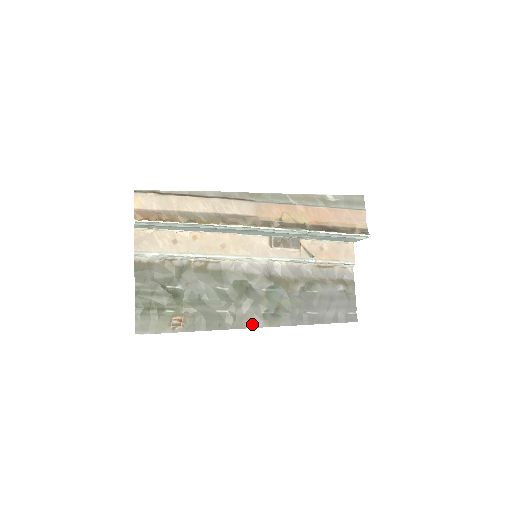
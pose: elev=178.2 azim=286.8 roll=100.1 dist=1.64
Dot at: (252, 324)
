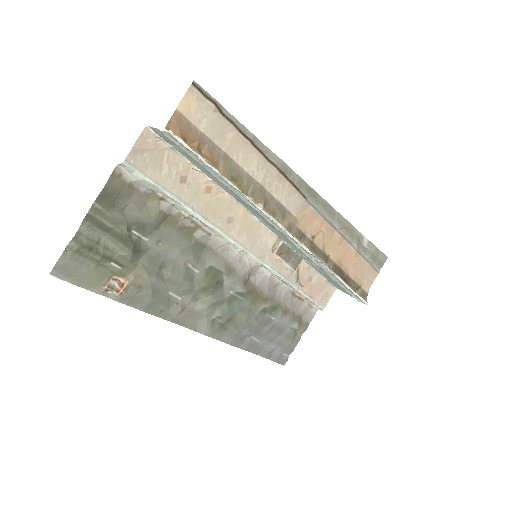
Dot at: (195, 326)
